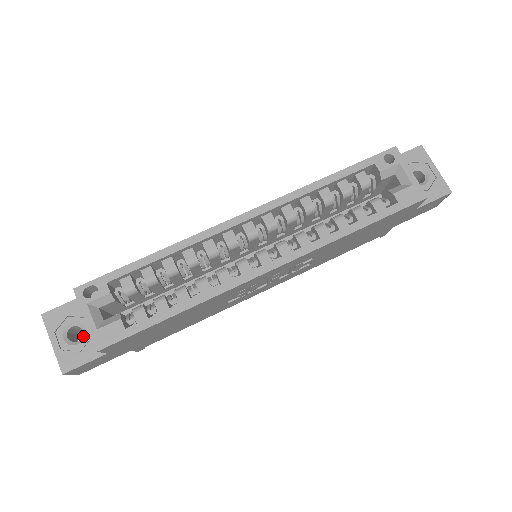
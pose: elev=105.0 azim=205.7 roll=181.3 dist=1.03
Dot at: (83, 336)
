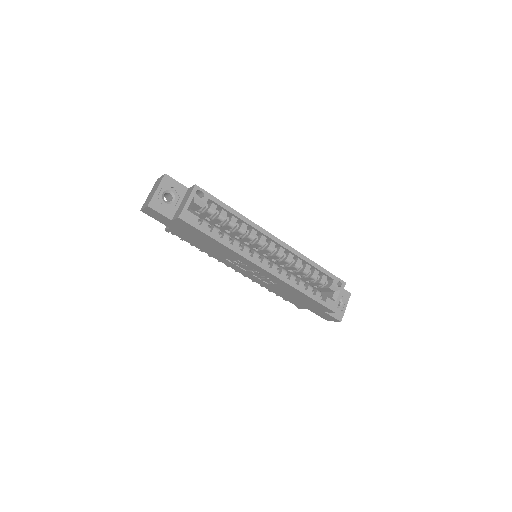
Dot at: (170, 202)
